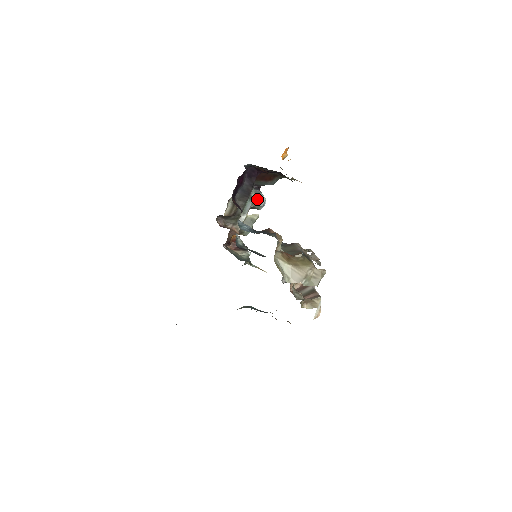
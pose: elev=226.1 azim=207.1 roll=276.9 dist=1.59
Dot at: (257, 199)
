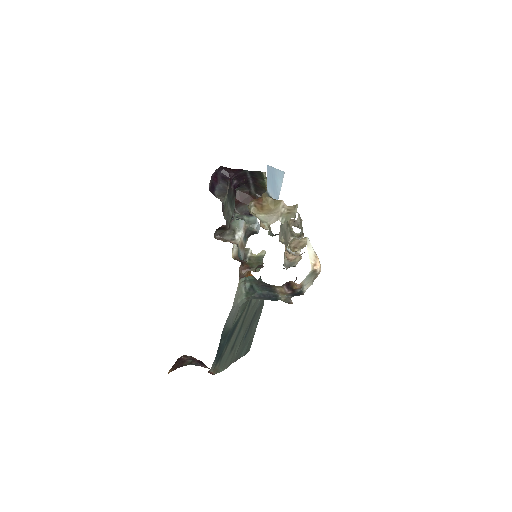
Dot at: (250, 221)
